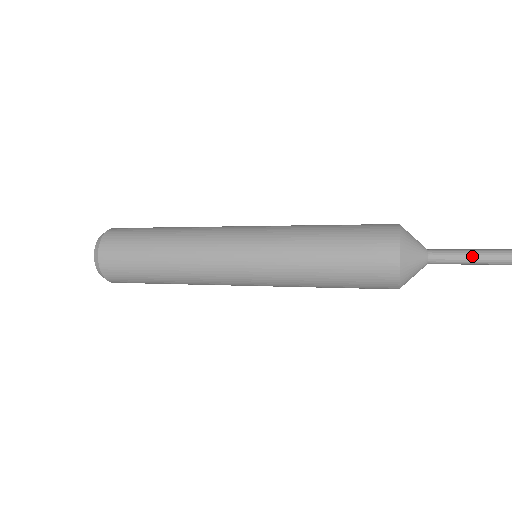
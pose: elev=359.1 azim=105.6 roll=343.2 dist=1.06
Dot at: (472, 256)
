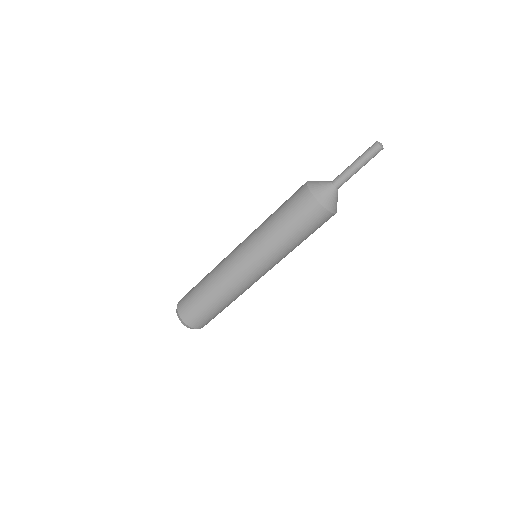
Dot at: (354, 167)
